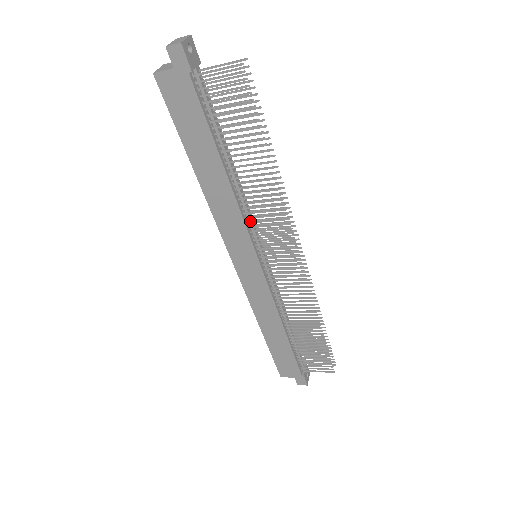
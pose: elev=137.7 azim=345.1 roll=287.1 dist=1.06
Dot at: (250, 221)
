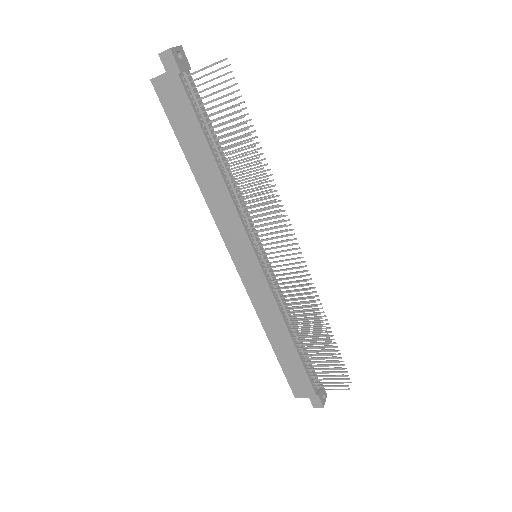
Dot at: (246, 217)
